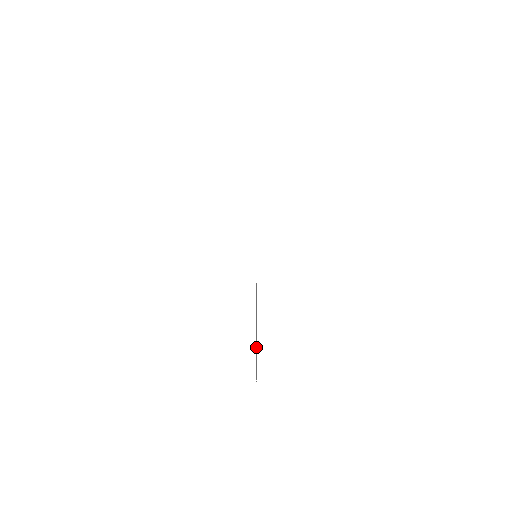
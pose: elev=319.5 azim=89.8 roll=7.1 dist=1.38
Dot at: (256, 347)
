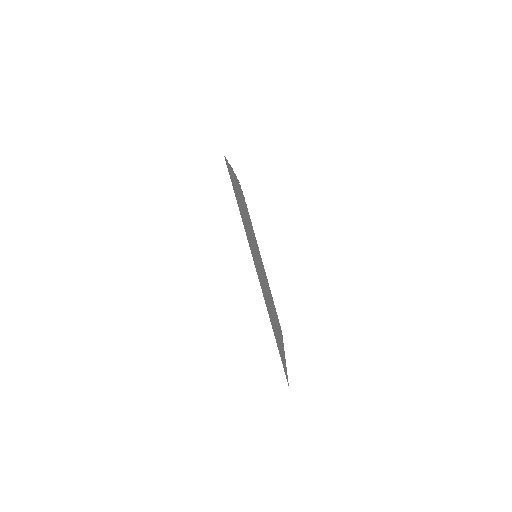
Dot at: (284, 359)
